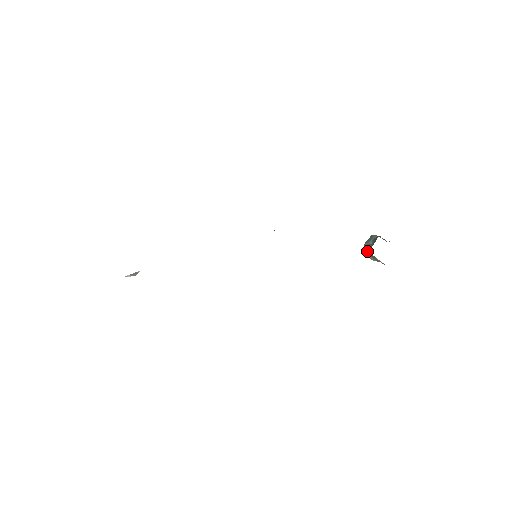
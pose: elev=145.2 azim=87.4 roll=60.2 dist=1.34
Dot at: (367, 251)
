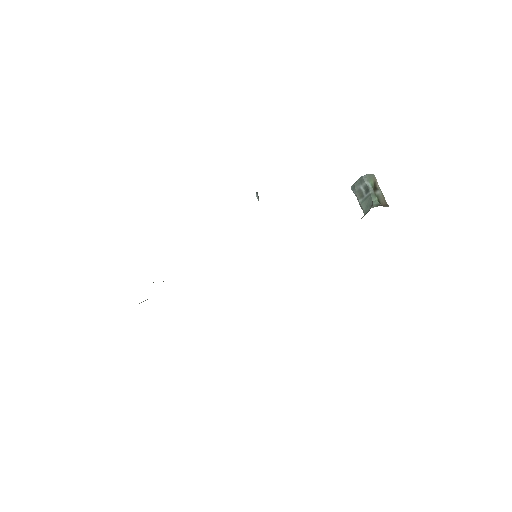
Dot at: occluded
